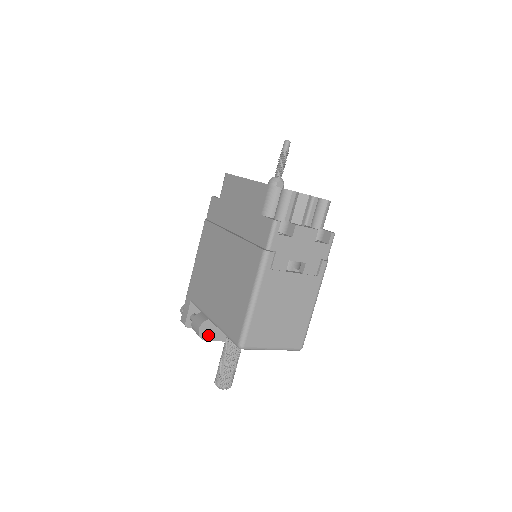
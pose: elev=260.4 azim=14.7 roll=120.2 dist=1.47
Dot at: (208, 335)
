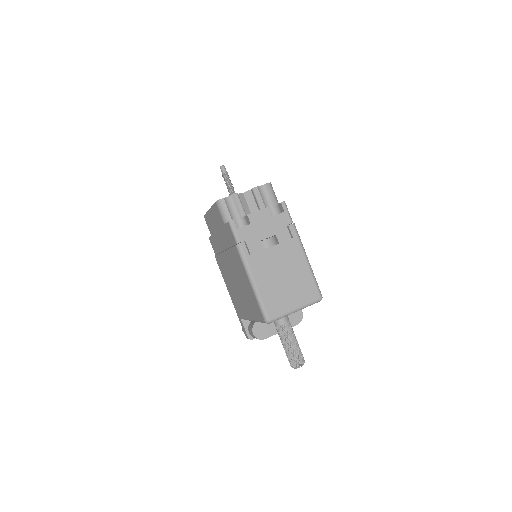
Dot at: (263, 334)
